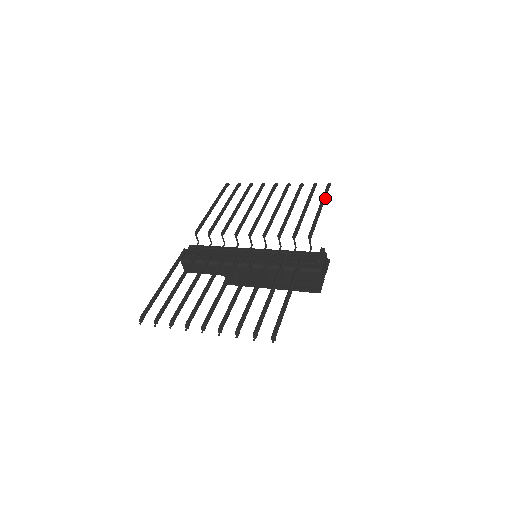
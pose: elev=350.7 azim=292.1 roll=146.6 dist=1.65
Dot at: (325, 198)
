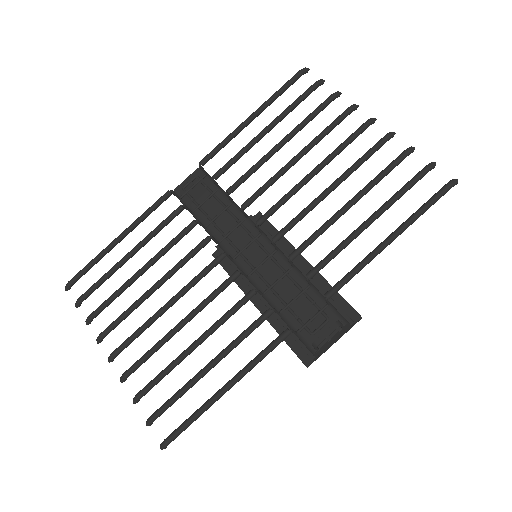
Dot at: (418, 217)
